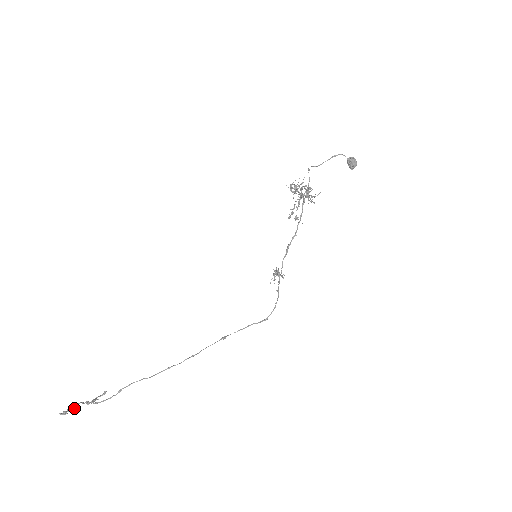
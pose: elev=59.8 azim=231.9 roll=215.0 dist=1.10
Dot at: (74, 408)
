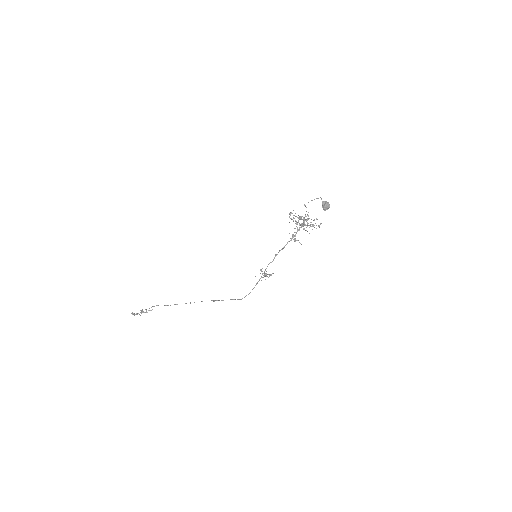
Dot at: (139, 314)
